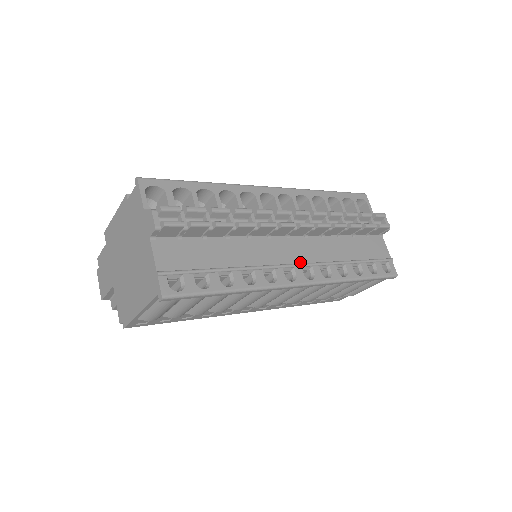
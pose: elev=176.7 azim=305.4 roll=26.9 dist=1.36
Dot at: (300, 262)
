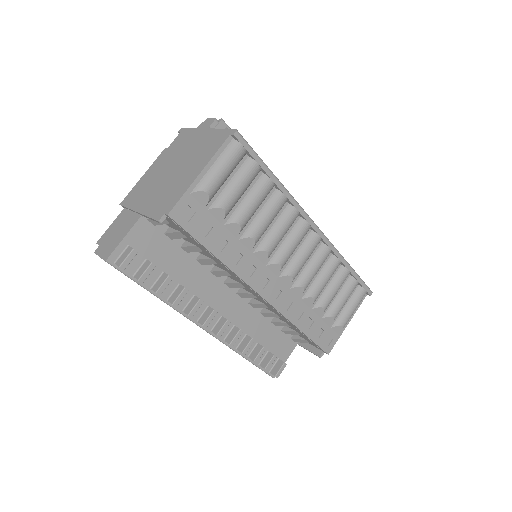
Dot at: occluded
